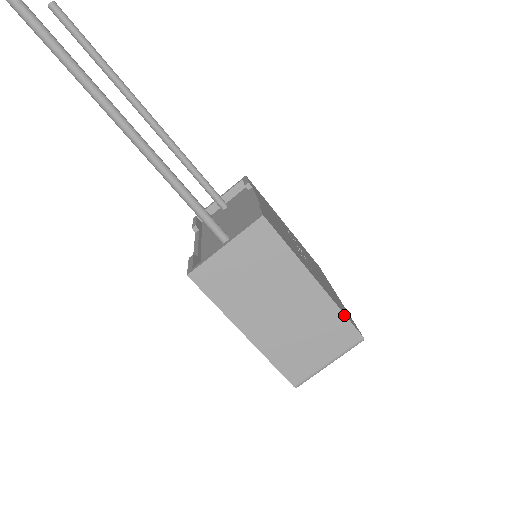
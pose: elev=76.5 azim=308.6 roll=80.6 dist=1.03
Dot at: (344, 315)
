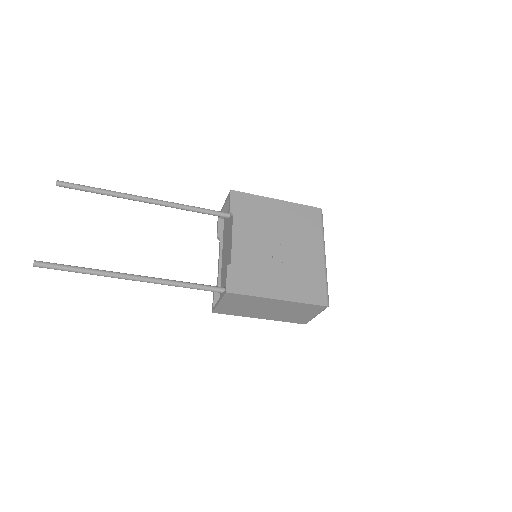
Dot at: (307, 304)
